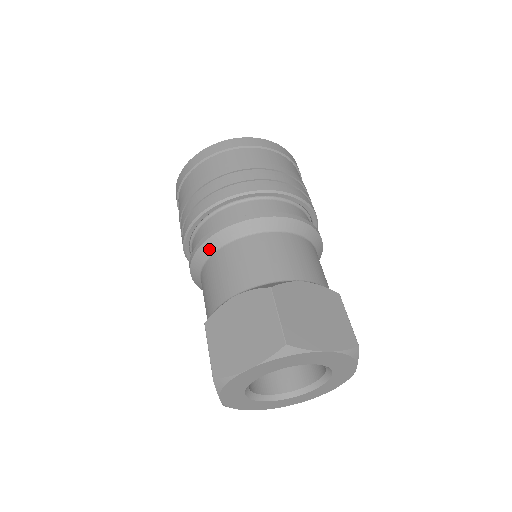
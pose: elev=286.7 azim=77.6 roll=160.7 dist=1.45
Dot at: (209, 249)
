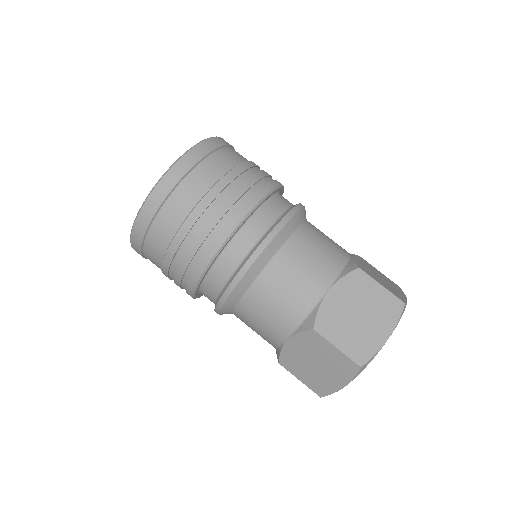
Dot at: (229, 309)
